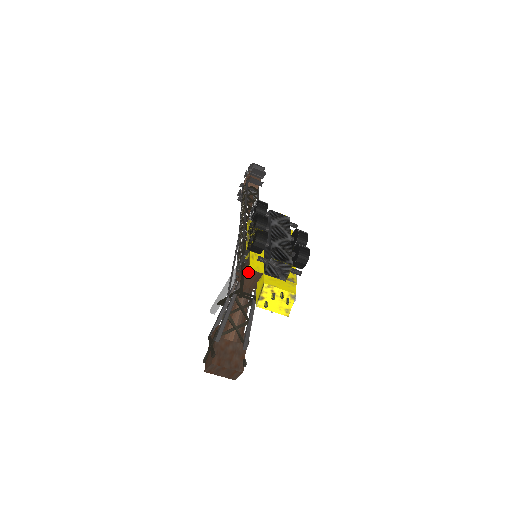
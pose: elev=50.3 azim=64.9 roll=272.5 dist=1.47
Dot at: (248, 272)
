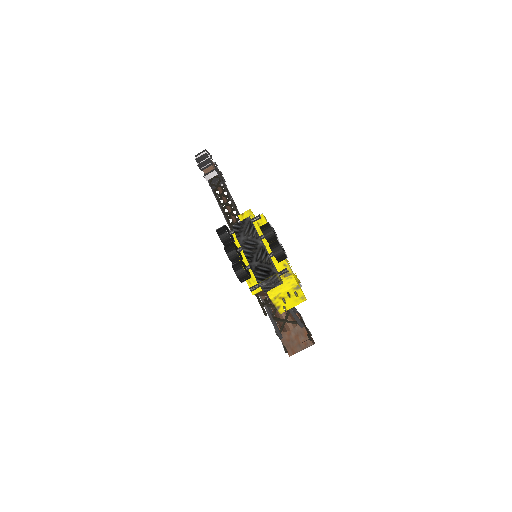
Dot at: occluded
